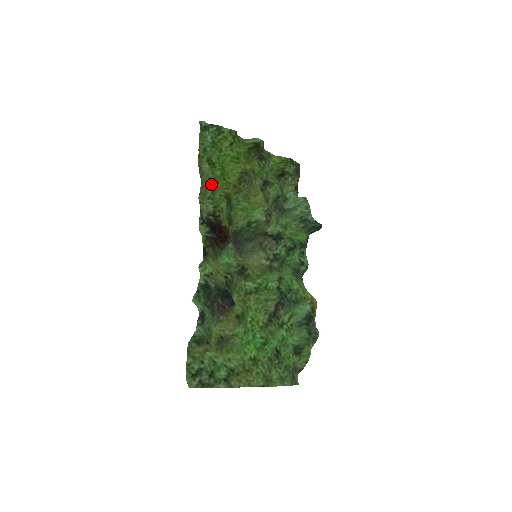
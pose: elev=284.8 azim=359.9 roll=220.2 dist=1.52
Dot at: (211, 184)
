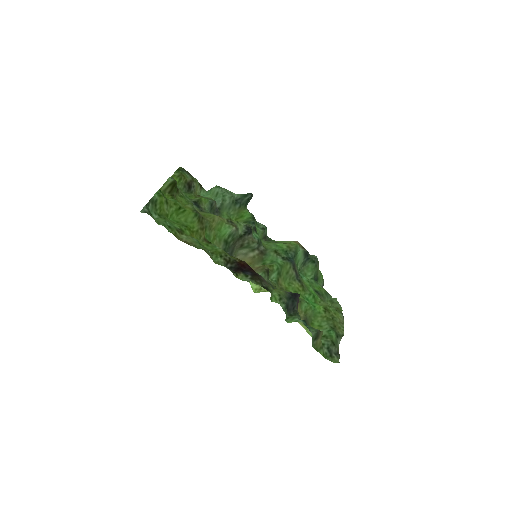
Dot at: (201, 245)
